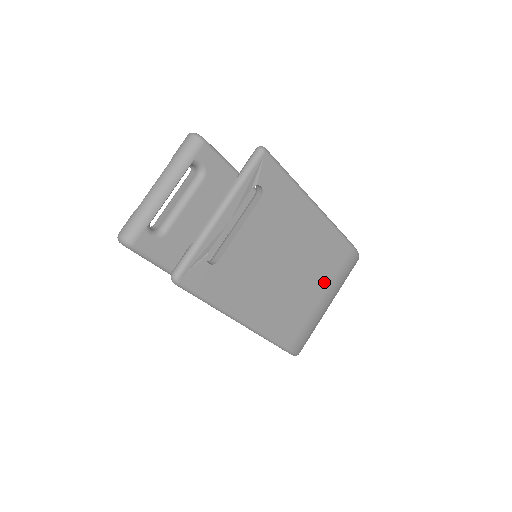
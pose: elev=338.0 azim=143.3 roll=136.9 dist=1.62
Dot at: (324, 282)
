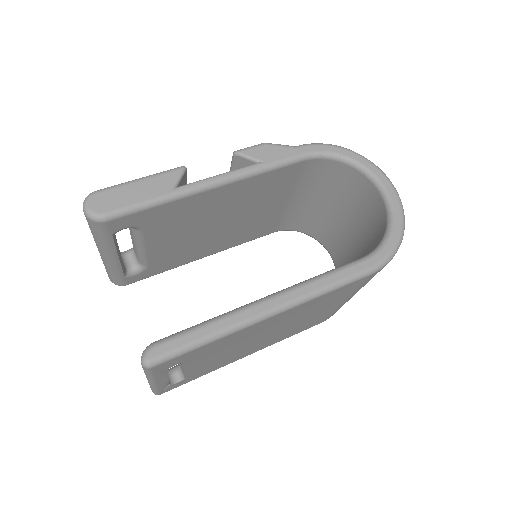
Dot at: (338, 301)
